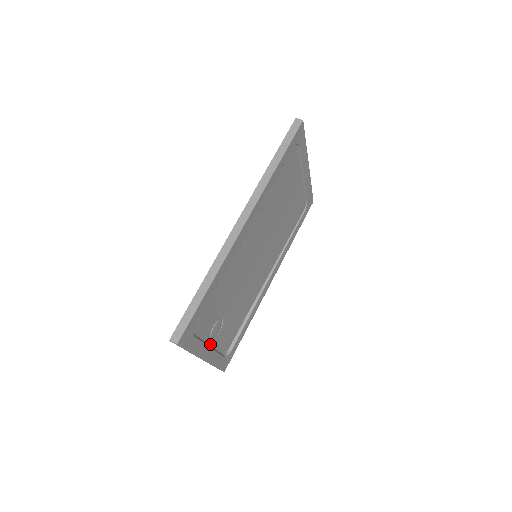
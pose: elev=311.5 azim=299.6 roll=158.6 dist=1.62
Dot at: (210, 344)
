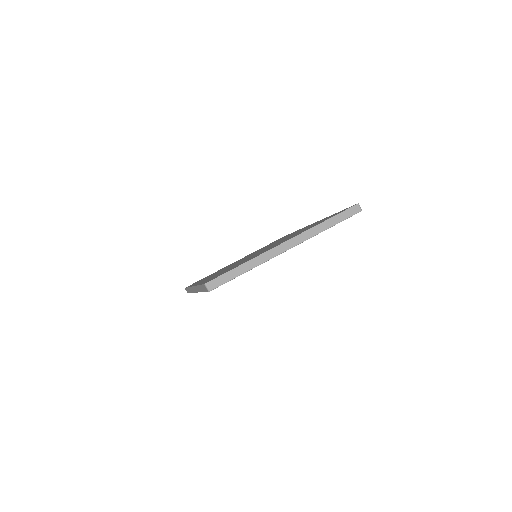
Dot at: occluded
